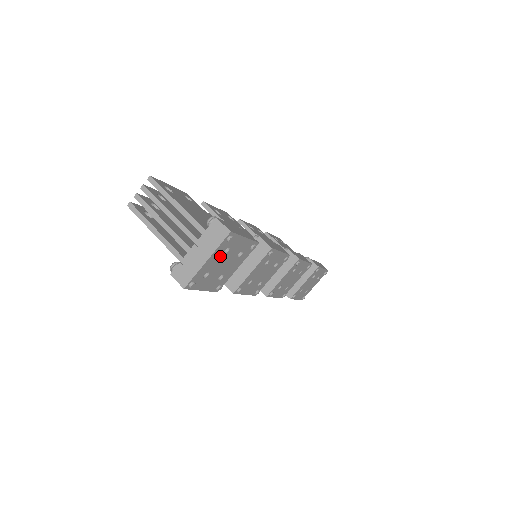
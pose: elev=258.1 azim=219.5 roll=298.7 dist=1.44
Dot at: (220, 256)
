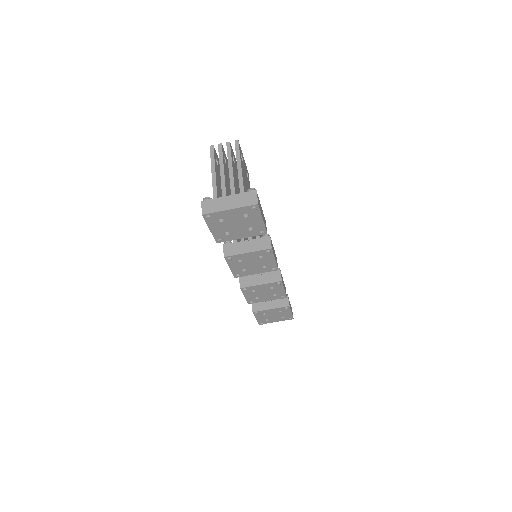
Dot at: (239, 215)
